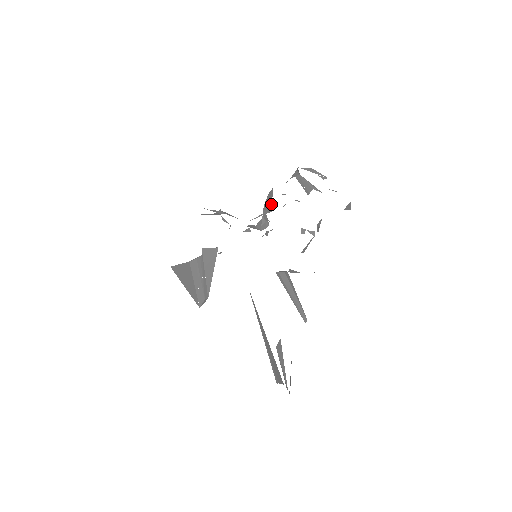
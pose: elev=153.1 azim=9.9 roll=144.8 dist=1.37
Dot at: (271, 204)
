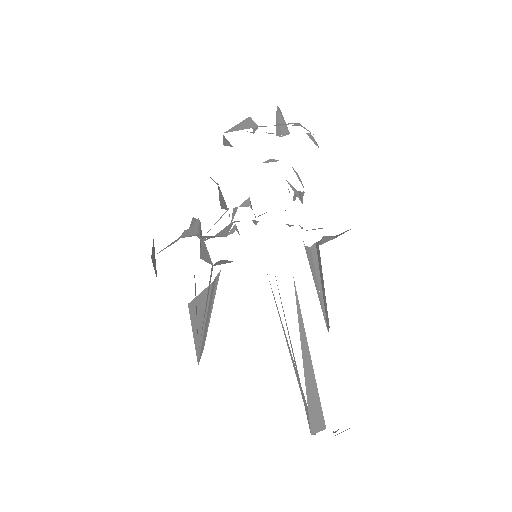
Dot at: occluded
